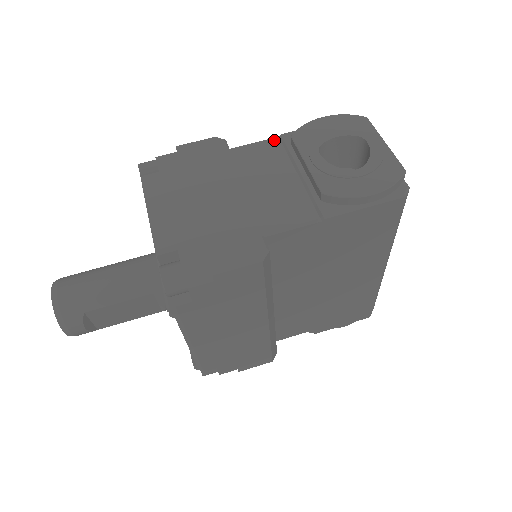
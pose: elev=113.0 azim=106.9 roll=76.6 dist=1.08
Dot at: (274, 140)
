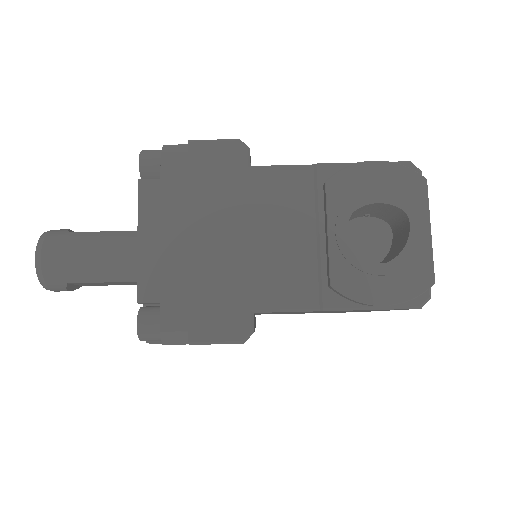
Dot at: (306, 170)
